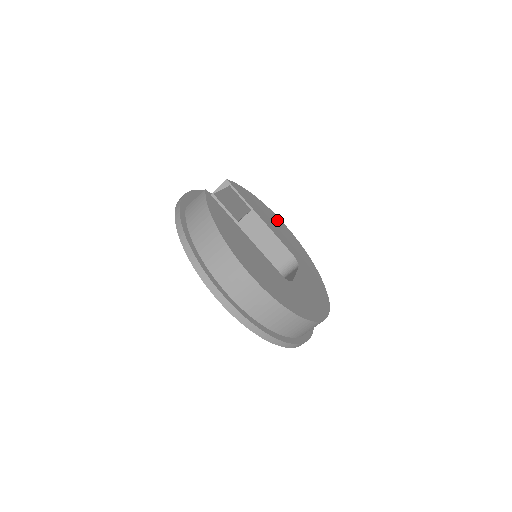
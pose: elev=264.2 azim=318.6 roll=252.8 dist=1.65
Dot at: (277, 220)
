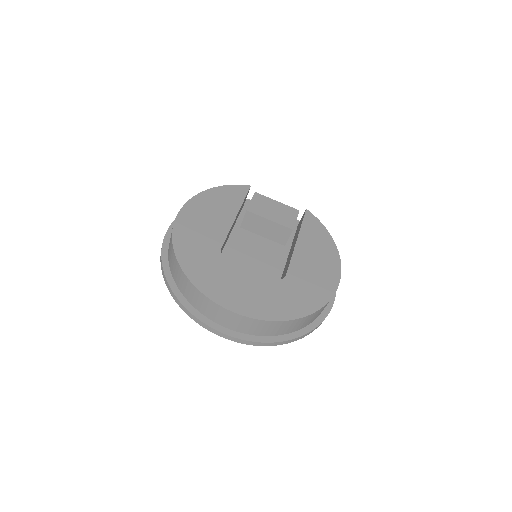
Dot at: (331, 265)
